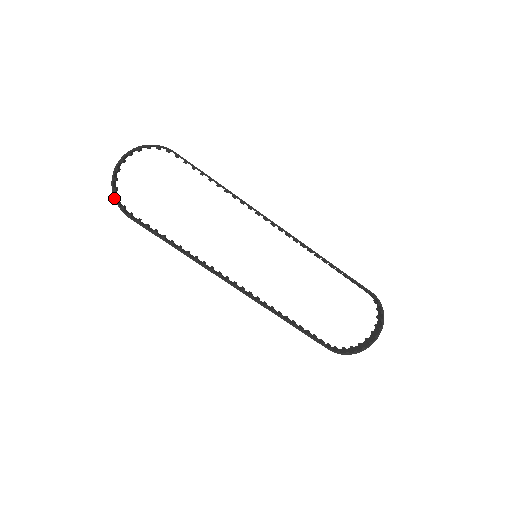
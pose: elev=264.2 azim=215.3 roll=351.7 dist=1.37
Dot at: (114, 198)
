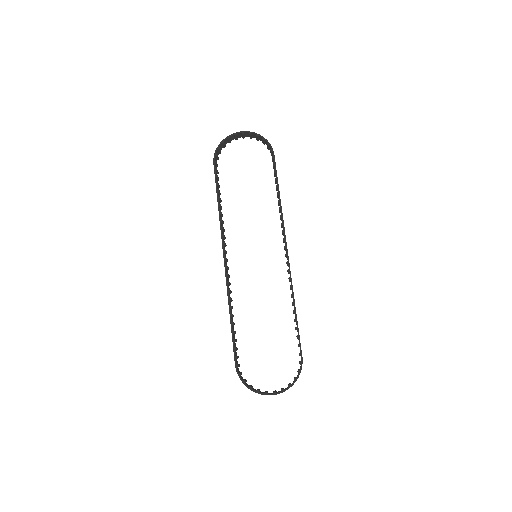
Dot at: (218, 146)
